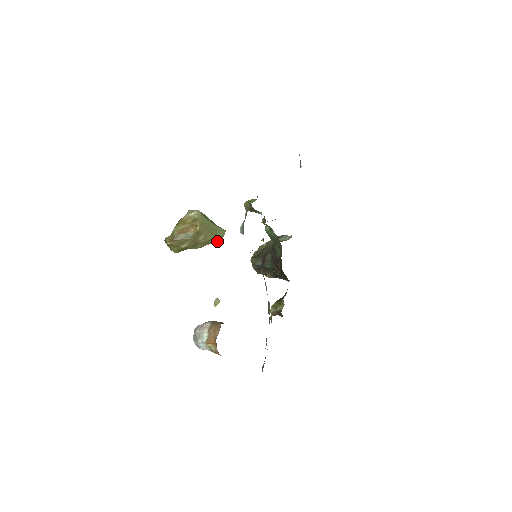
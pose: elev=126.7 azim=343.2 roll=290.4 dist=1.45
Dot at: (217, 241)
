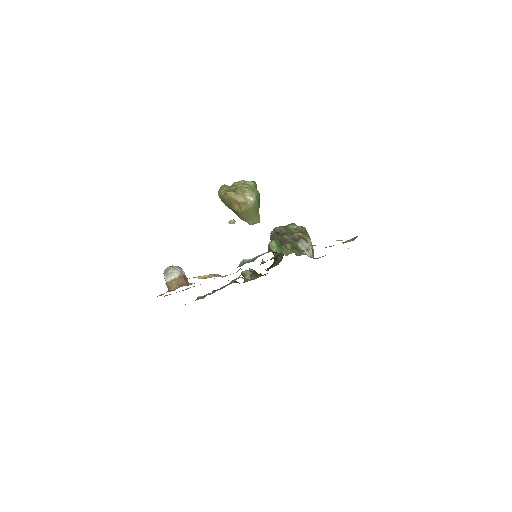
Dot at: occluded
